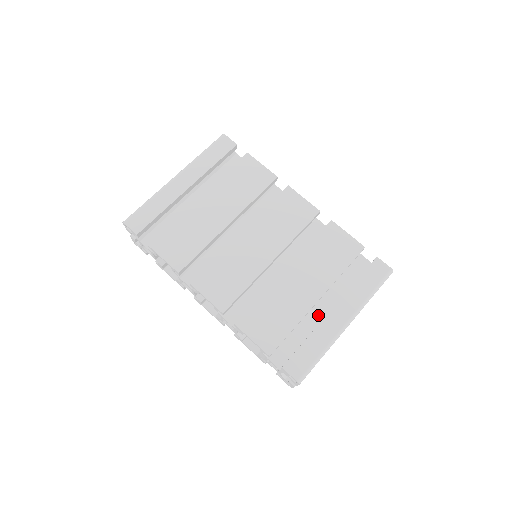
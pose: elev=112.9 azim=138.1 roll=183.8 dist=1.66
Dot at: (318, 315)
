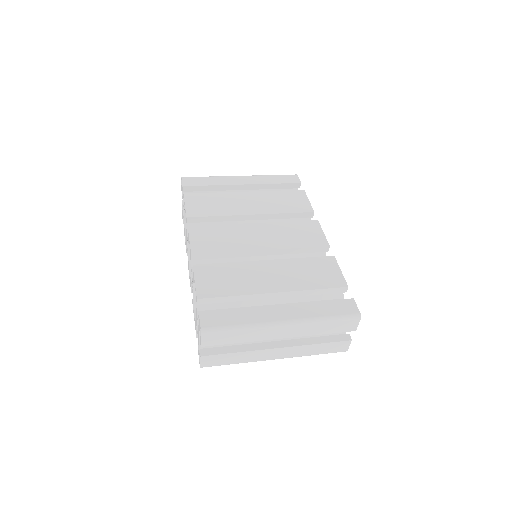
Dot at: occluded
